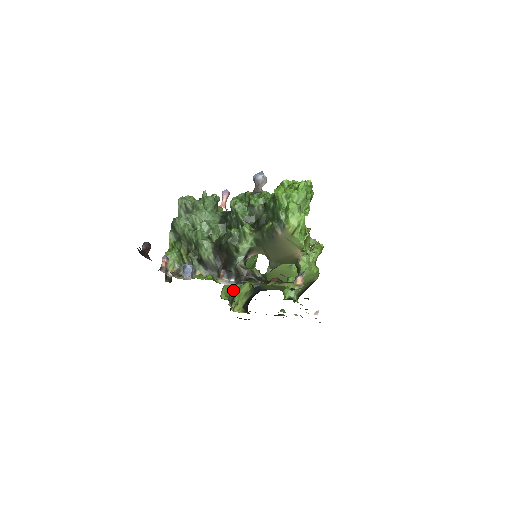
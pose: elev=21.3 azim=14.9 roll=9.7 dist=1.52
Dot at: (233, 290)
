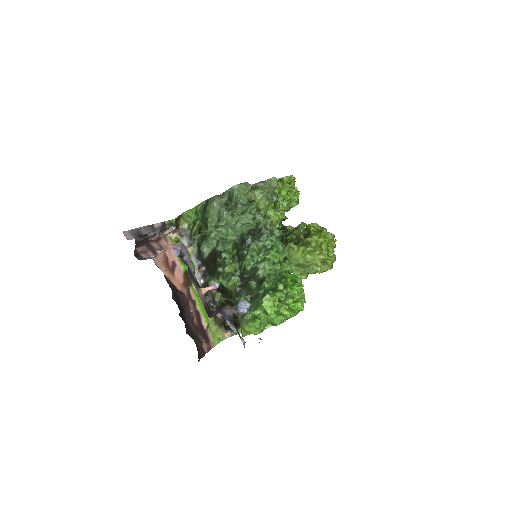
Dot at: occluded
